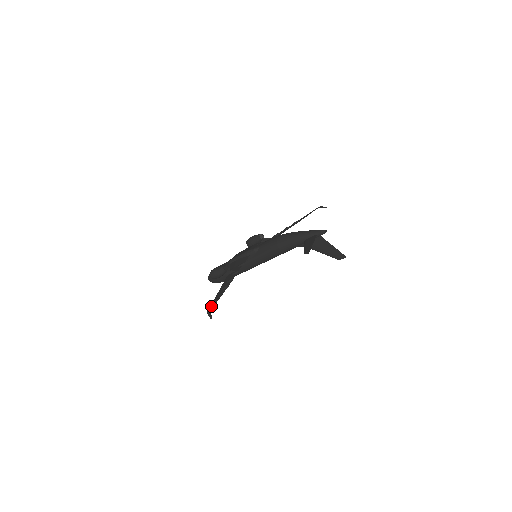
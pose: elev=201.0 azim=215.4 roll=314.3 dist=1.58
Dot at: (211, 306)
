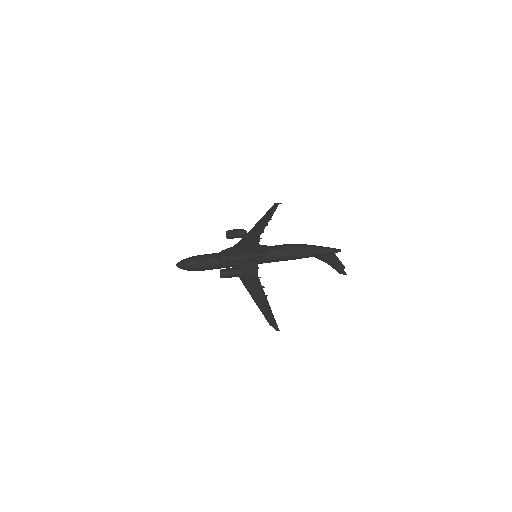
Dot at: (270, 318)
